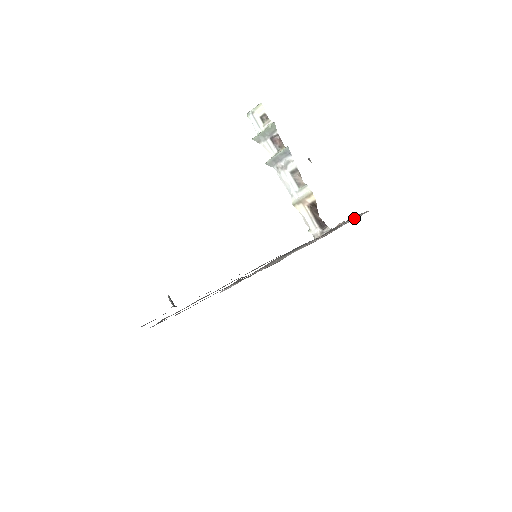
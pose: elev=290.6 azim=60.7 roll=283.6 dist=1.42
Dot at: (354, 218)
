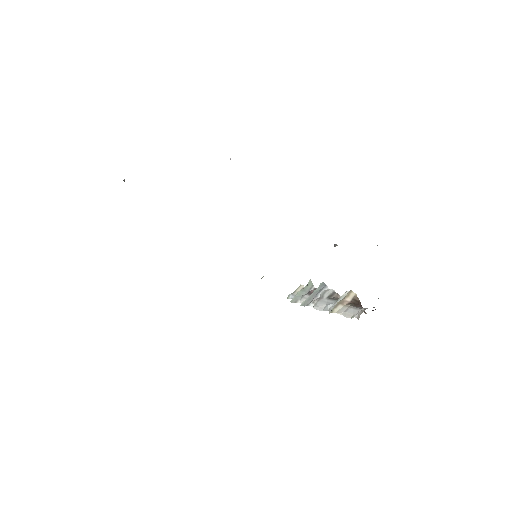
Dot at: occluded
